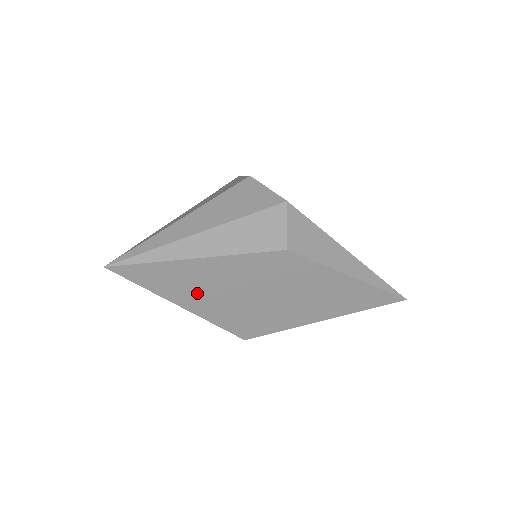
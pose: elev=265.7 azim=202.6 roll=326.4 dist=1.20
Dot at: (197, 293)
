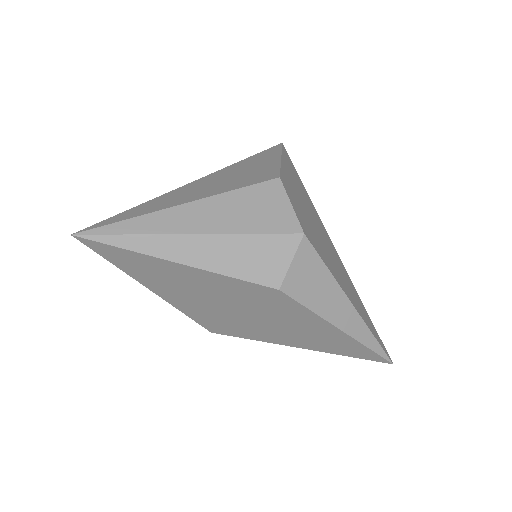
Dot at: (170, 286)
